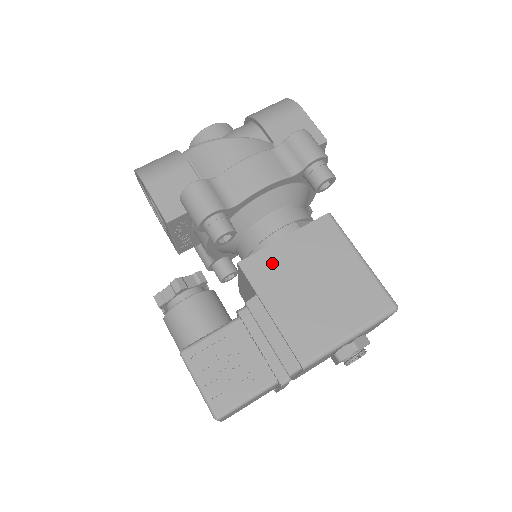
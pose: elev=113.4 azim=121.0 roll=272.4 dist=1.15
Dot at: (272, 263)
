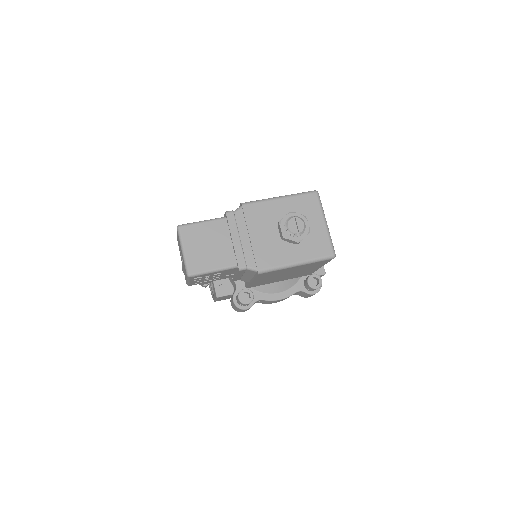
Dot at: occluded
